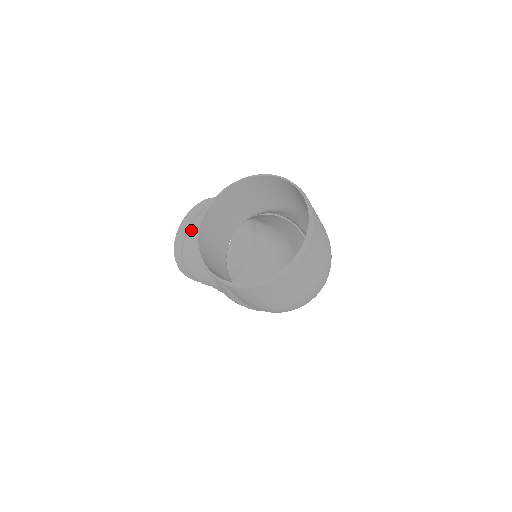
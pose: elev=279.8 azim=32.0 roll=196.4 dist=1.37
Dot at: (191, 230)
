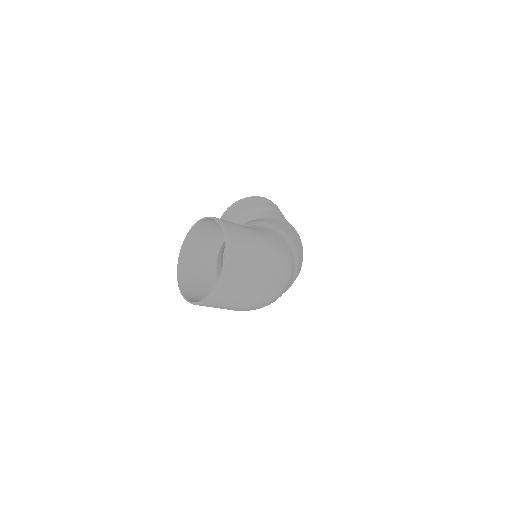
Dot at: occluded
